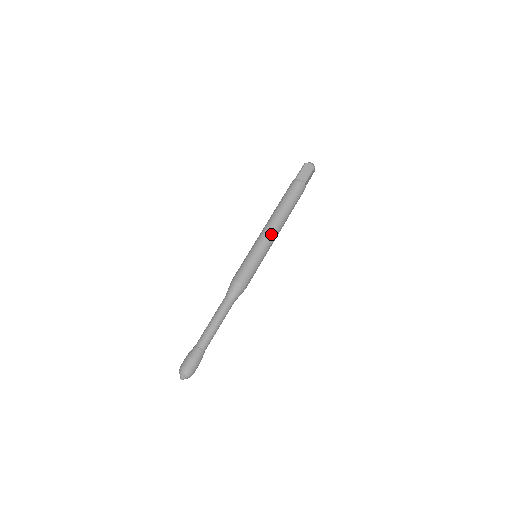
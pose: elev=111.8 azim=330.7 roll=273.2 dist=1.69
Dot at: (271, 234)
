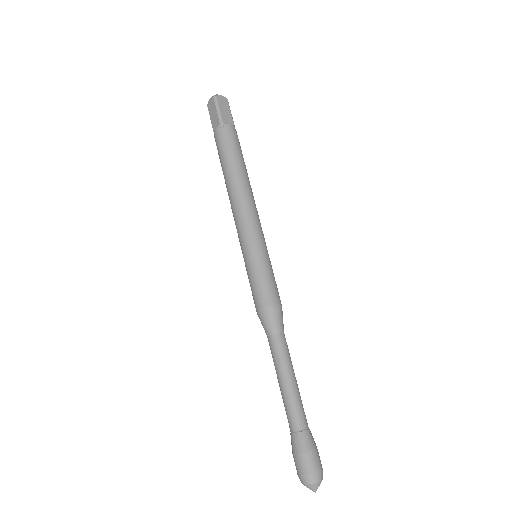
Dot at: (257, 215)
